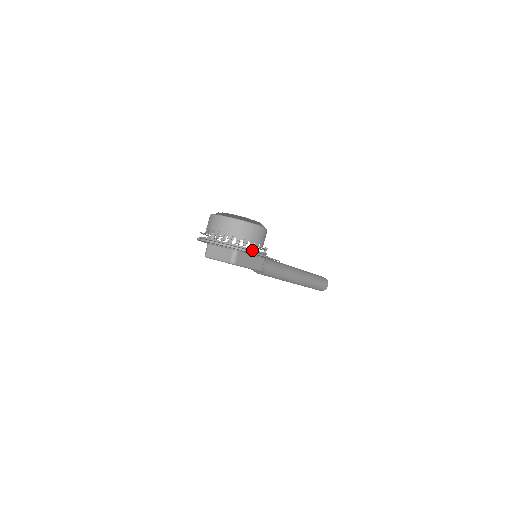
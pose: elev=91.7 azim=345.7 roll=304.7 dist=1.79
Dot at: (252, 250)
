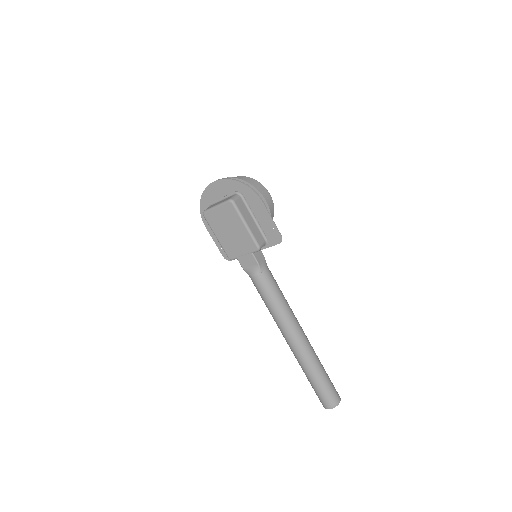
Dot at: (255, 192)
